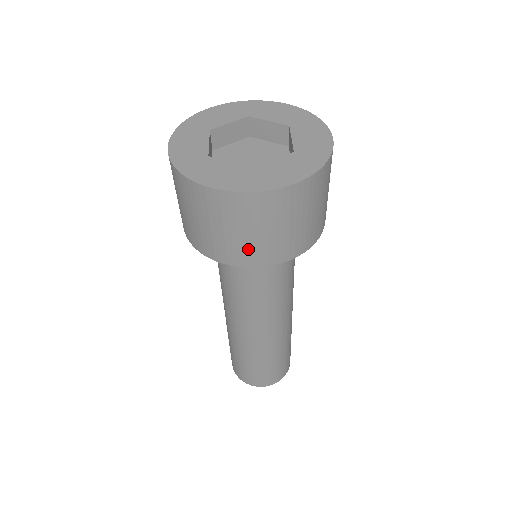
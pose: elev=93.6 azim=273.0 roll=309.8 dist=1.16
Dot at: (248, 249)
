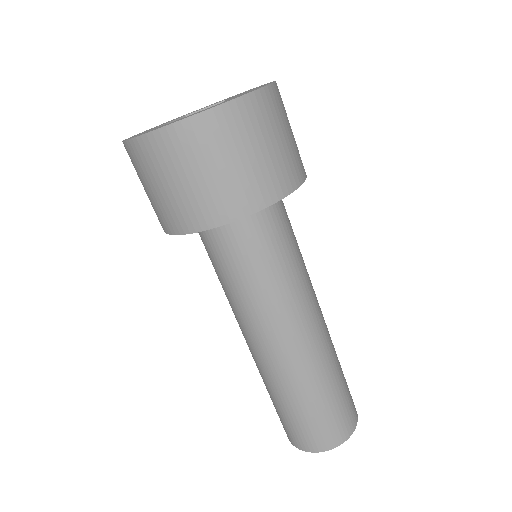
Dot at: (250, 183)
